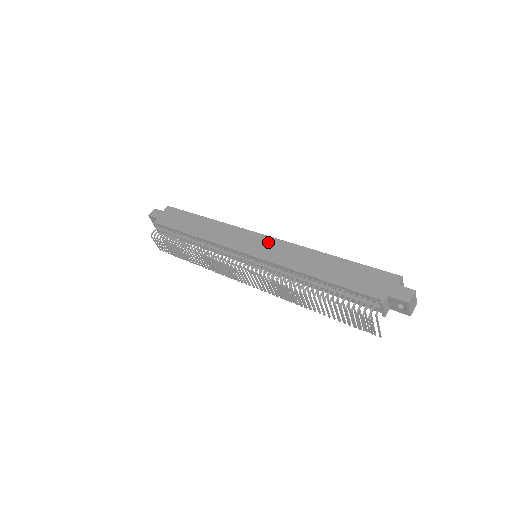
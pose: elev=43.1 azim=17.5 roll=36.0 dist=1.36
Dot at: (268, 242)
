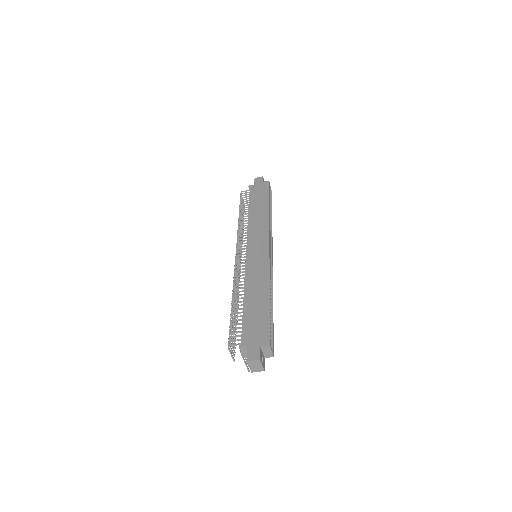
Dot at: (263, 253)
